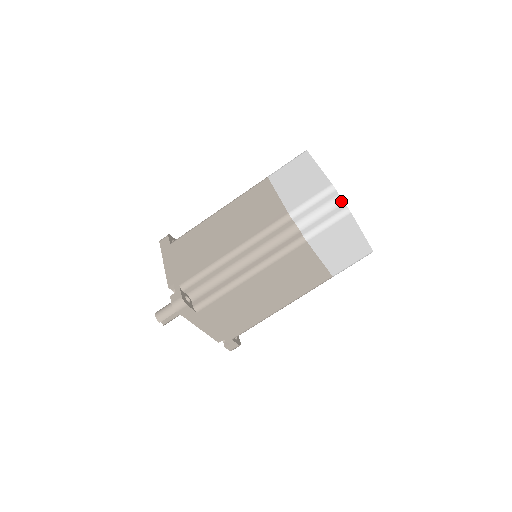
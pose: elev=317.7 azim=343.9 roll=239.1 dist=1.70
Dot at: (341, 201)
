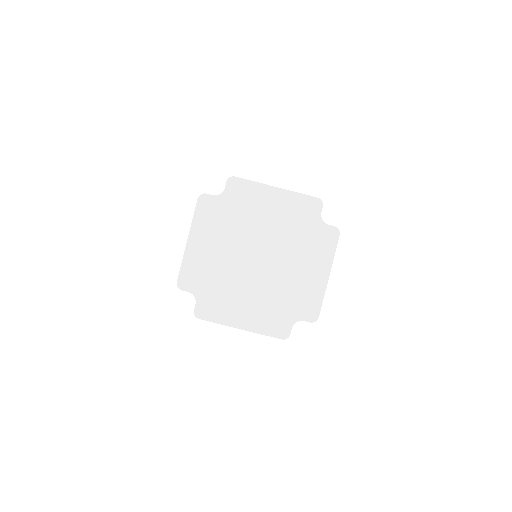
Dot at: occluded
